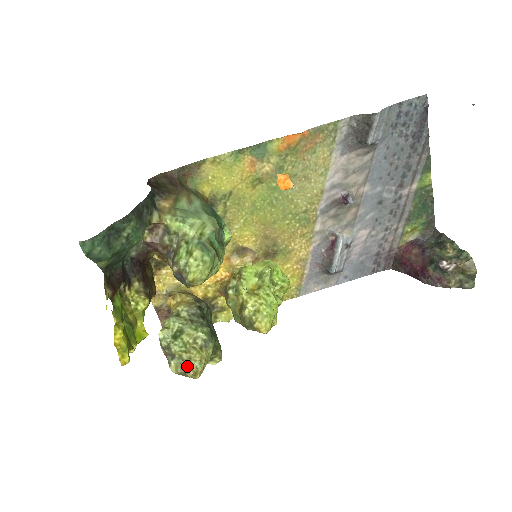
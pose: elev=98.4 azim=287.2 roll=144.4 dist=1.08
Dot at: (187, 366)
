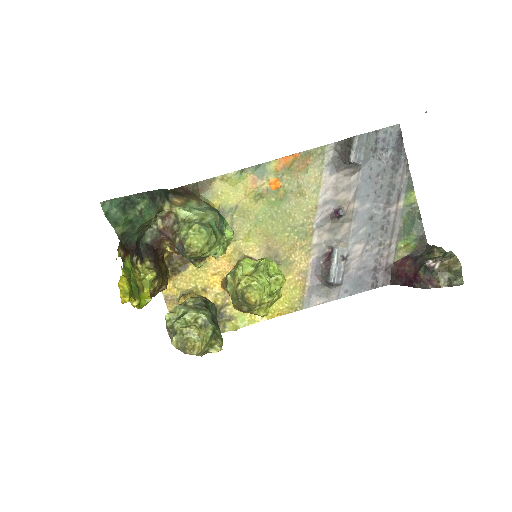
Dot at: (186, 339)
